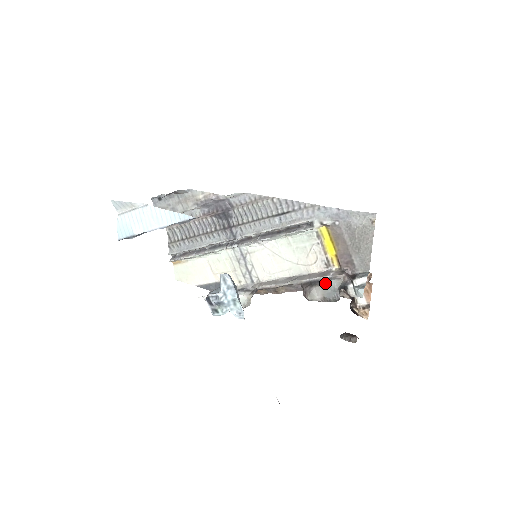
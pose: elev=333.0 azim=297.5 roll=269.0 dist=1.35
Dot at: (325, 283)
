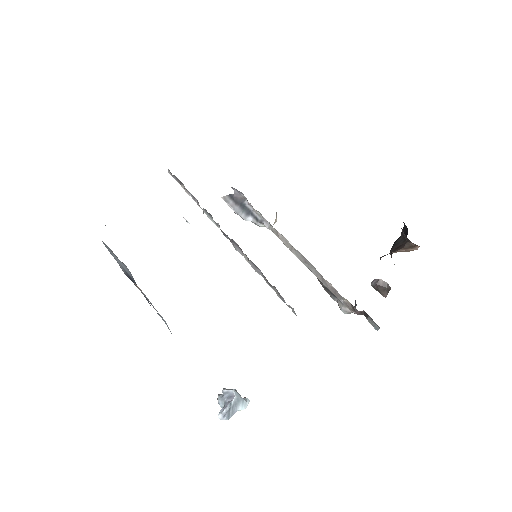
Dot at: (337, 302)
